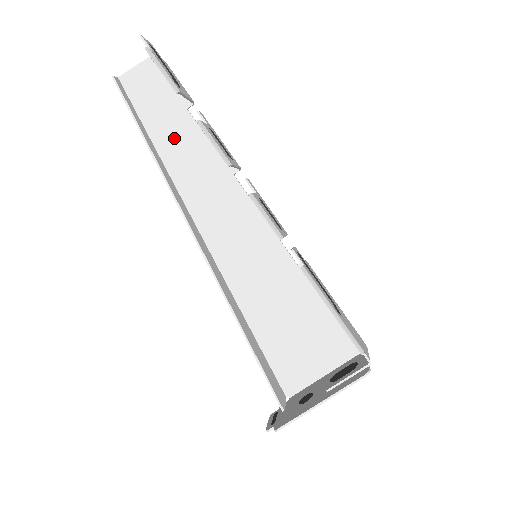
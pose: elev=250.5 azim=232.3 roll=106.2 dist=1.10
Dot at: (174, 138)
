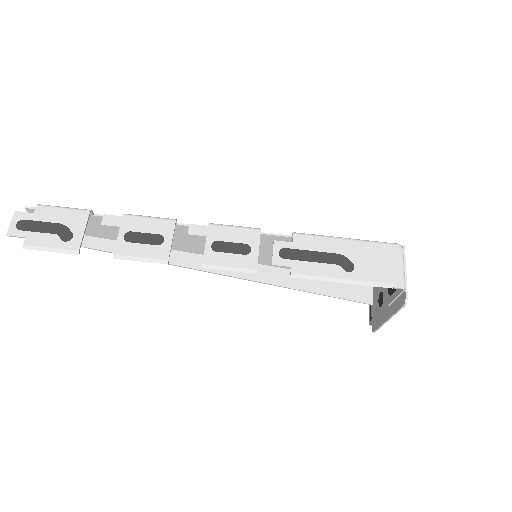
Dot at: (115, 231)
